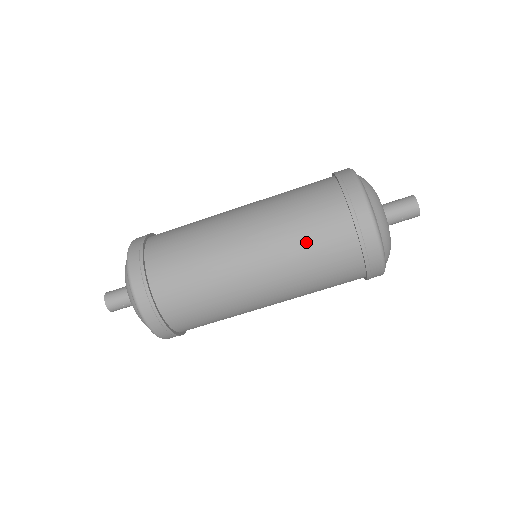
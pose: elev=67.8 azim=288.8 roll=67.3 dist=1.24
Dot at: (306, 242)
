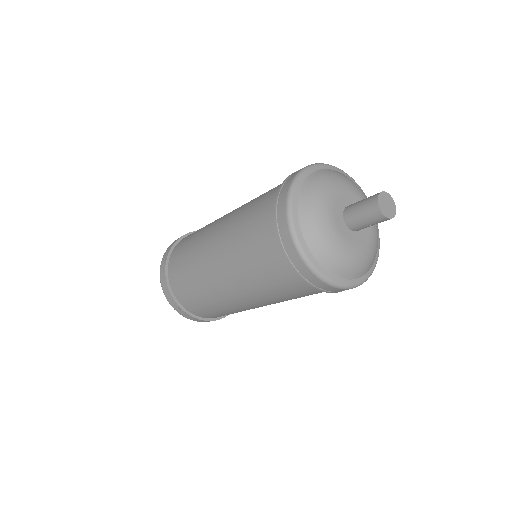
Dot at: (264, 282)
